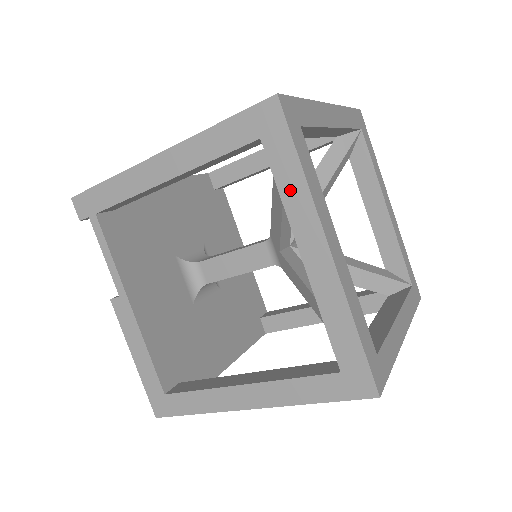
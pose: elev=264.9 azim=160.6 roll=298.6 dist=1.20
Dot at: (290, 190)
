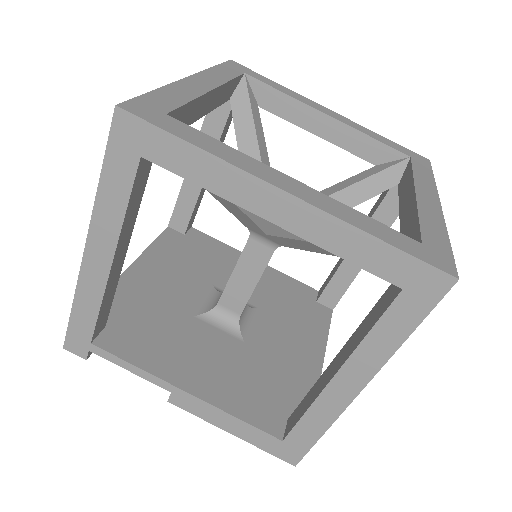
Dot at: (205, 175)
